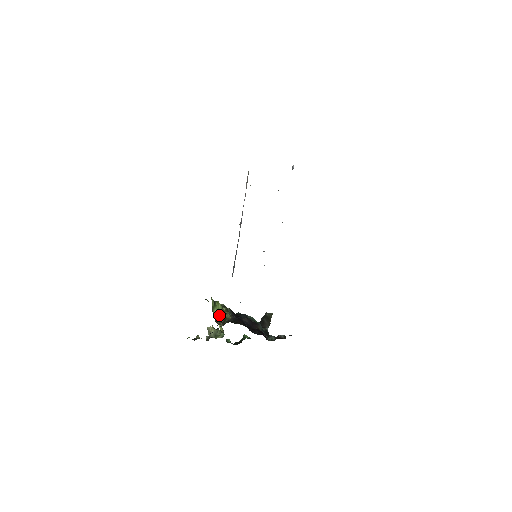
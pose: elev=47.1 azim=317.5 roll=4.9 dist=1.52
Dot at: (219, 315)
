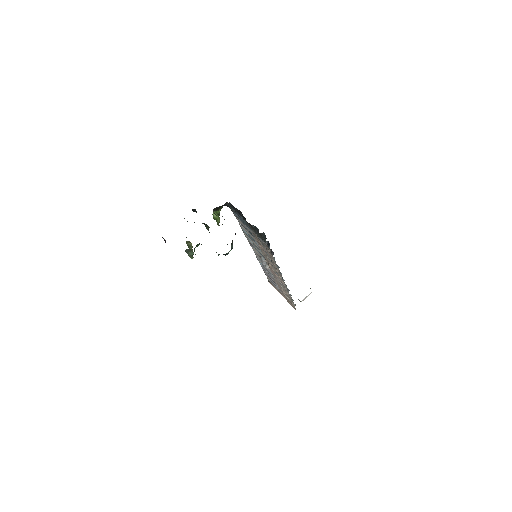
Dot at: (215, 219)
